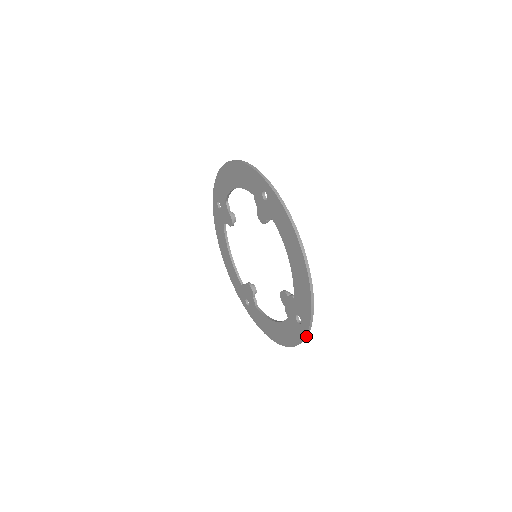
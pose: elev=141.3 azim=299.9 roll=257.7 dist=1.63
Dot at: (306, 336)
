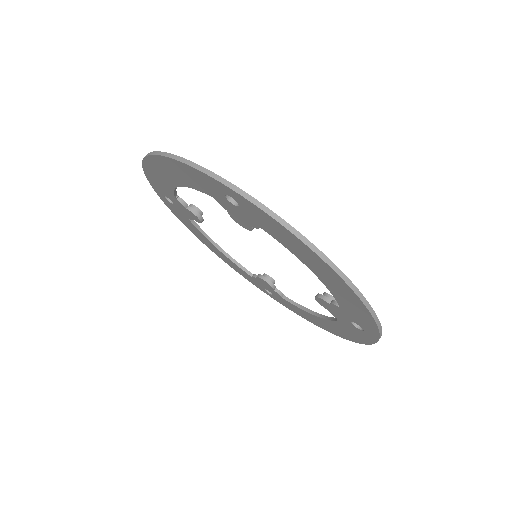
Dot at: (377, 341)
